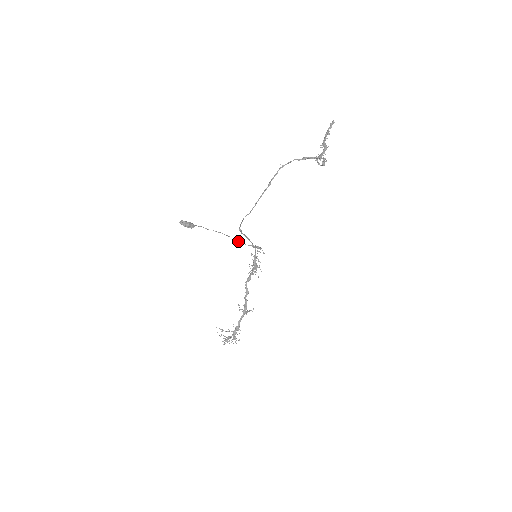
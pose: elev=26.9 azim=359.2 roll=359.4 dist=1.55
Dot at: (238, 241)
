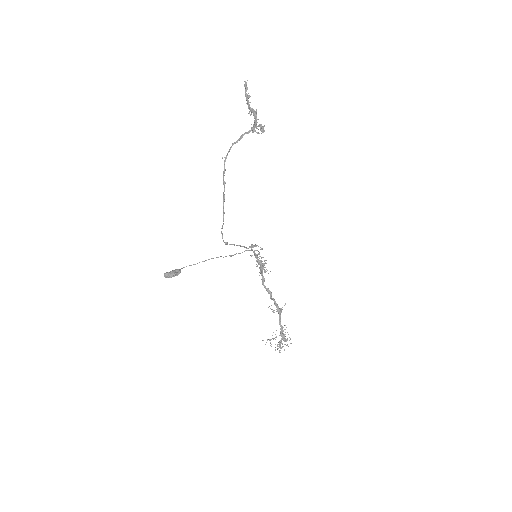
Dot at: (230, 255)
